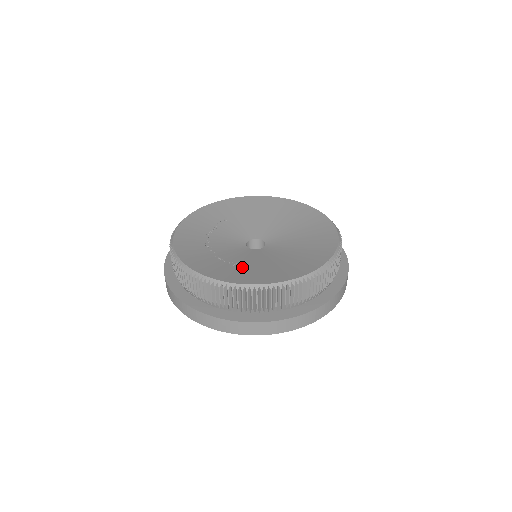
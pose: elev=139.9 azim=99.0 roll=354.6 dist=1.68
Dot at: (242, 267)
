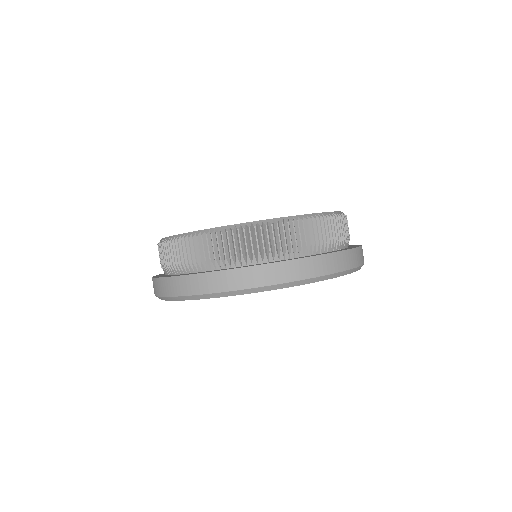
Dot at: occluded
